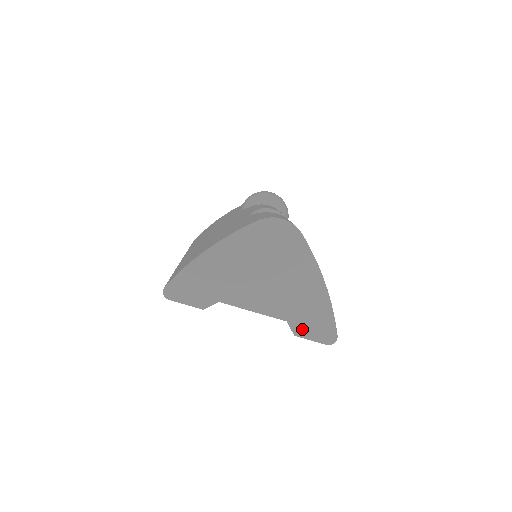
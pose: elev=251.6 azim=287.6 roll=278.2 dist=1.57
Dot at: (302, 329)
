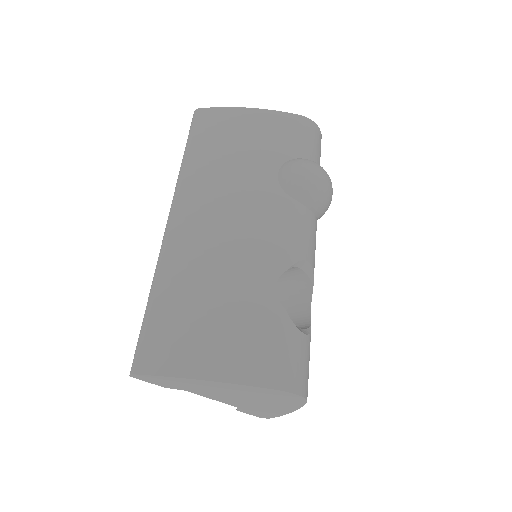
Dot at: (246, 411)
